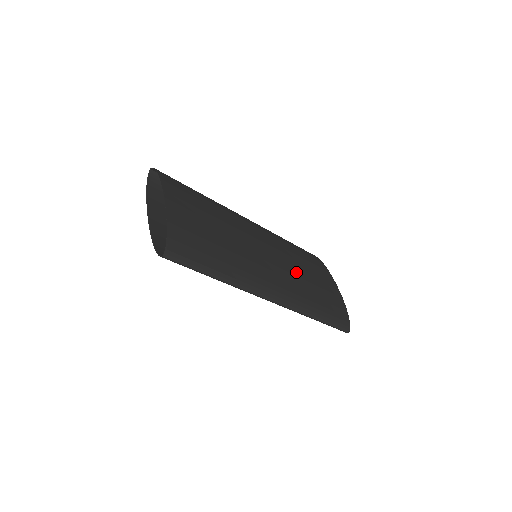
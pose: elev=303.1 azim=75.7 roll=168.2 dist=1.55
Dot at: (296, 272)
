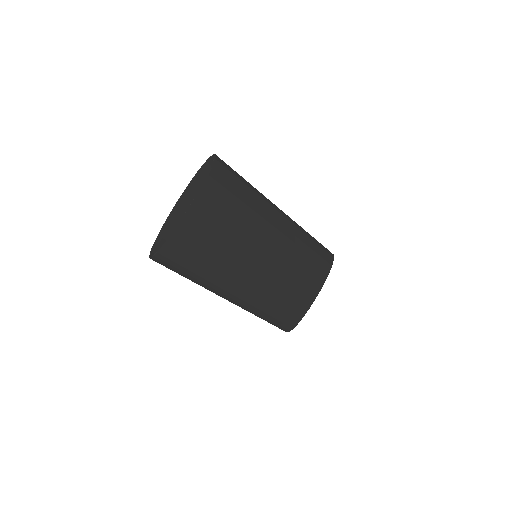
Dot at: (277, 284)
